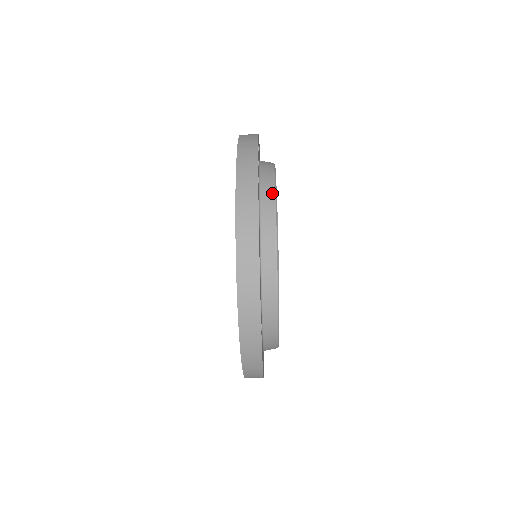
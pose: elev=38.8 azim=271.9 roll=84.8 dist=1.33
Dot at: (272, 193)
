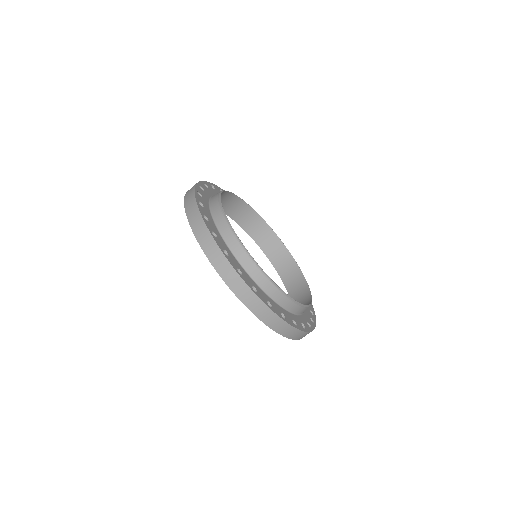
Dot at: (222, 192)
